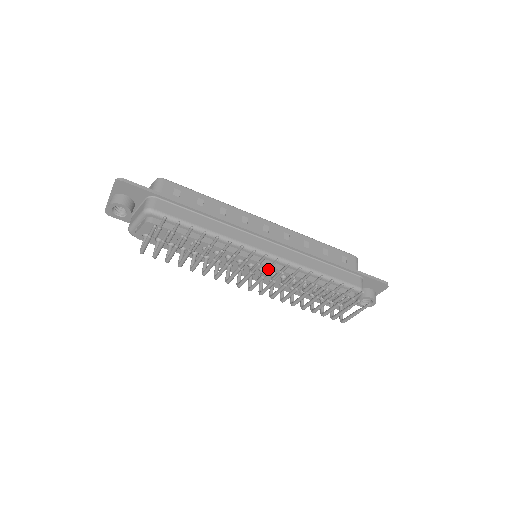
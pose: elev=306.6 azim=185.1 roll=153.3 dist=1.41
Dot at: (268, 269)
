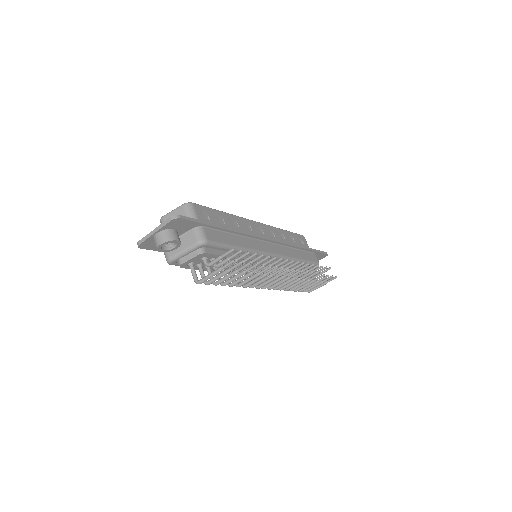
Dot at: (292, 271)
